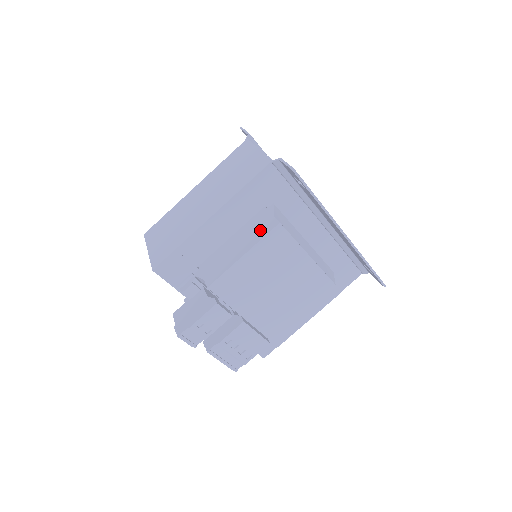
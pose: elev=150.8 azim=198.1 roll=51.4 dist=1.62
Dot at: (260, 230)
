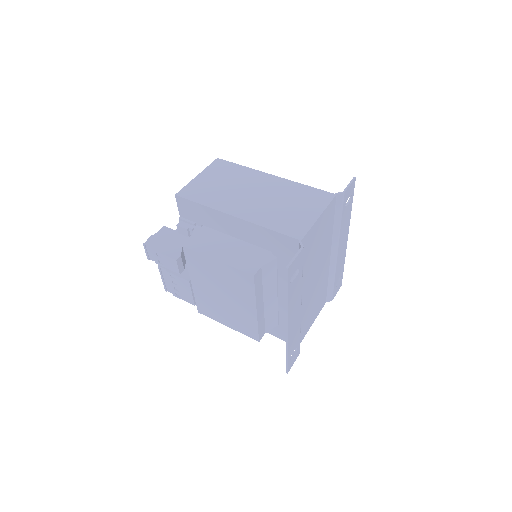
Dot at: (245, 261)
